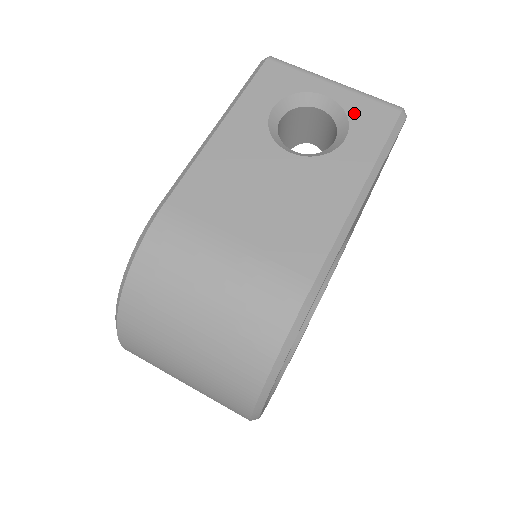
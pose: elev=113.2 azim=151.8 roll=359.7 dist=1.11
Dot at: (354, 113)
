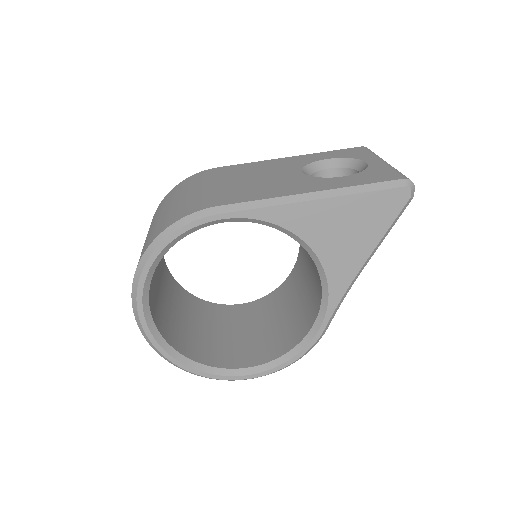
Dot at: (370, 171)
